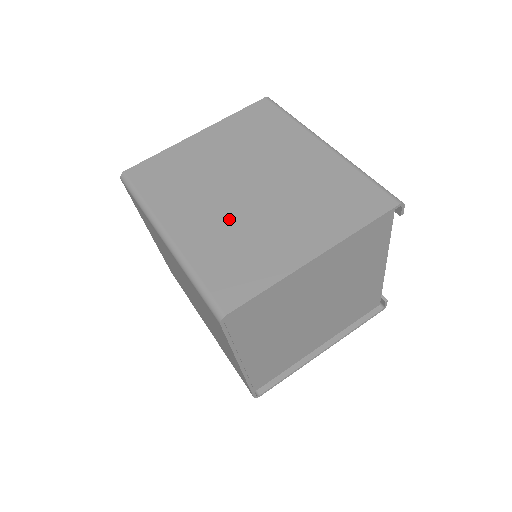
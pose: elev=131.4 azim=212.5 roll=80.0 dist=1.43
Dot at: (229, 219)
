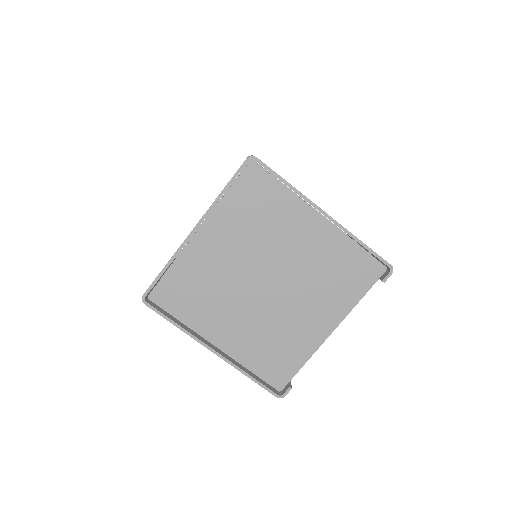
Dot at: occluded
